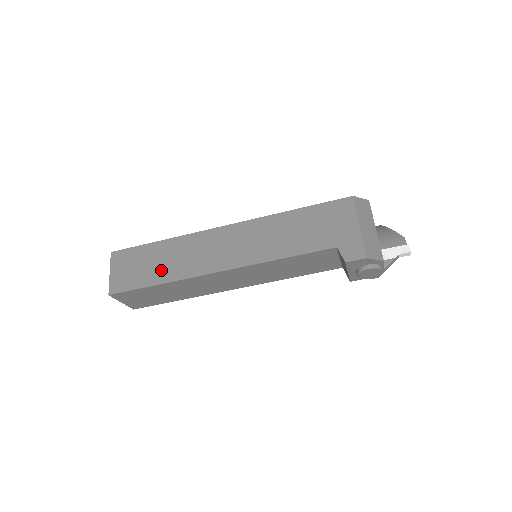
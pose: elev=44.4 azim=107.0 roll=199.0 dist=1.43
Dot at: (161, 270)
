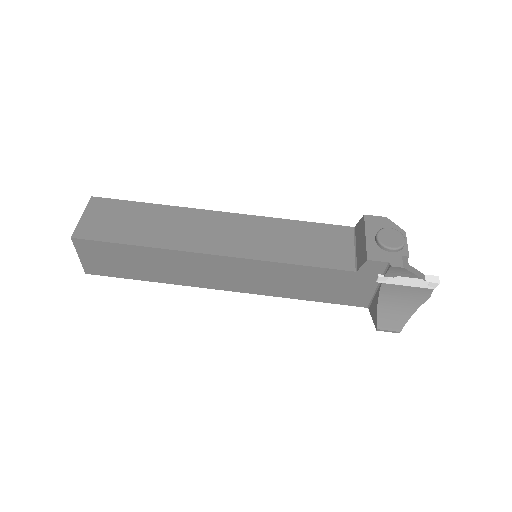
Dot at: occluded
